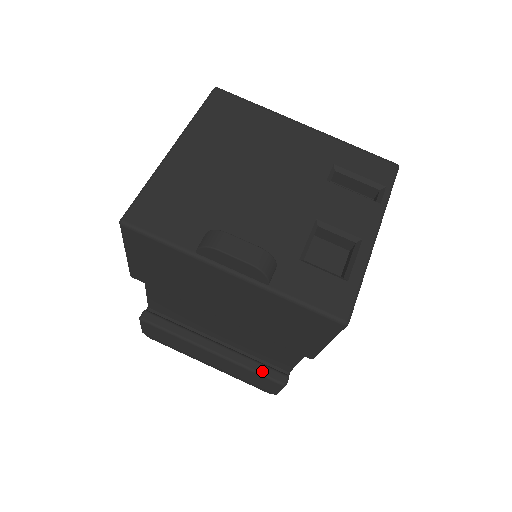
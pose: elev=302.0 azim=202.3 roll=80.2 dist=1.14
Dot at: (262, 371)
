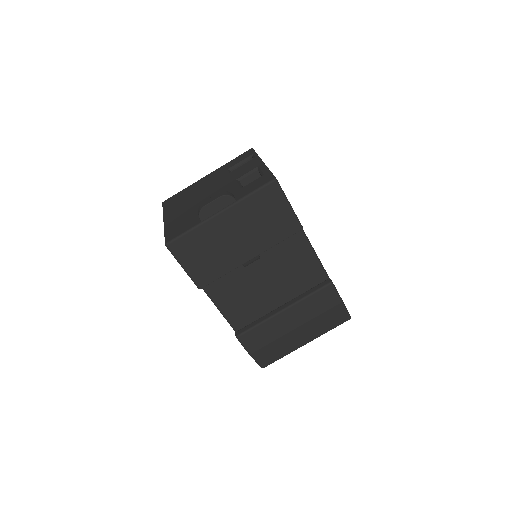
Dot at: (315, 290)
